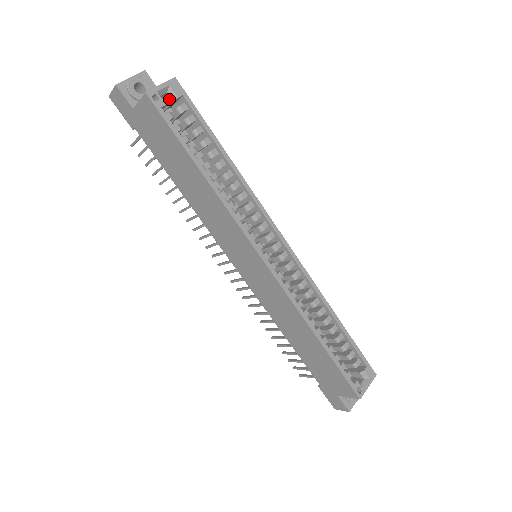
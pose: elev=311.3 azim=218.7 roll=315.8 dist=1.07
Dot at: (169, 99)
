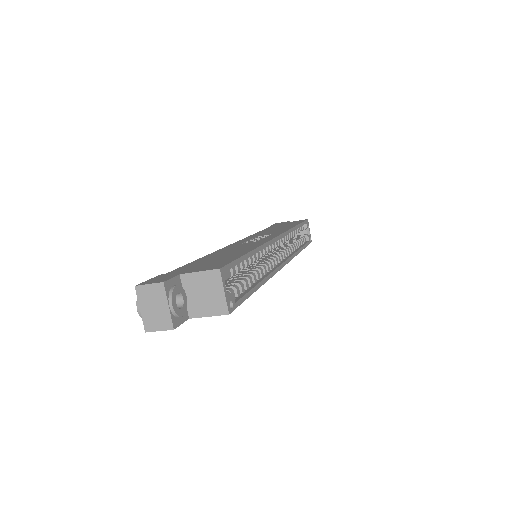
Dot at: occluded
